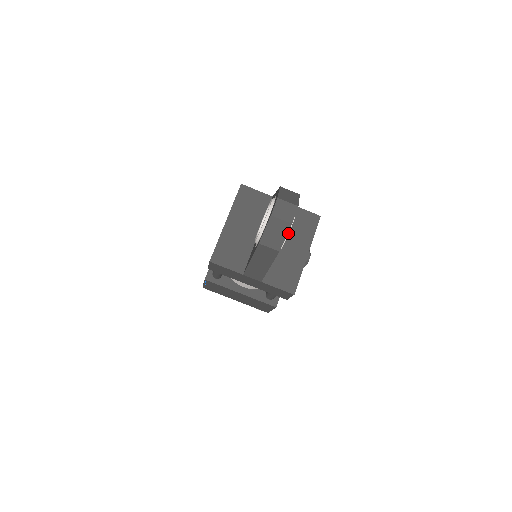
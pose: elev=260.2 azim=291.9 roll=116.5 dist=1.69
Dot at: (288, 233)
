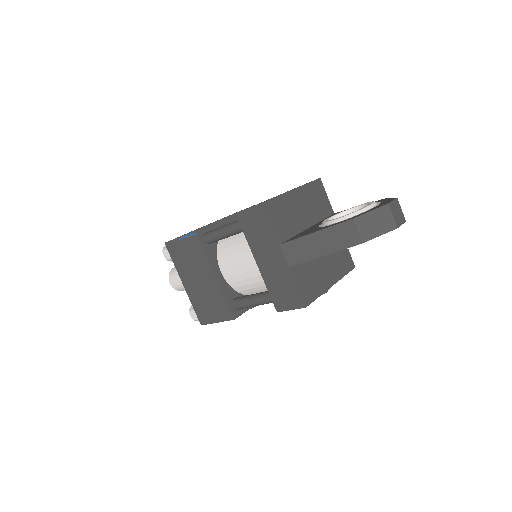
Dot at: occluded
